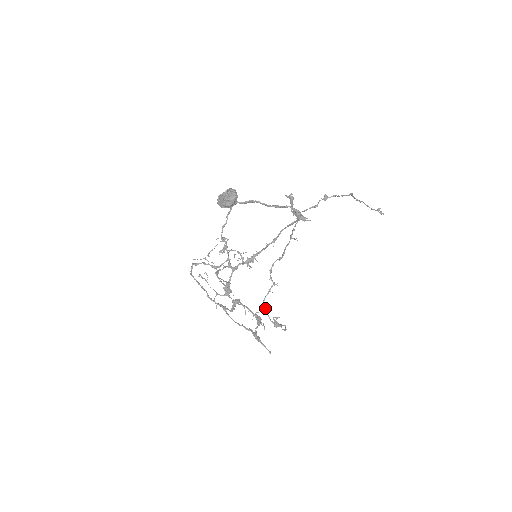
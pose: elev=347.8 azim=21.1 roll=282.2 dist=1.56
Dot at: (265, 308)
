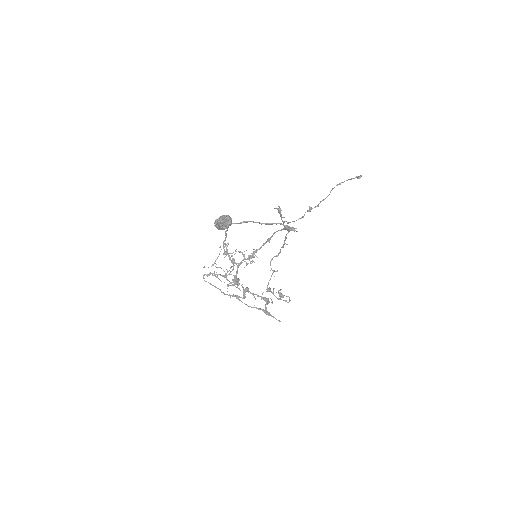
Dot at: (270, 289)
